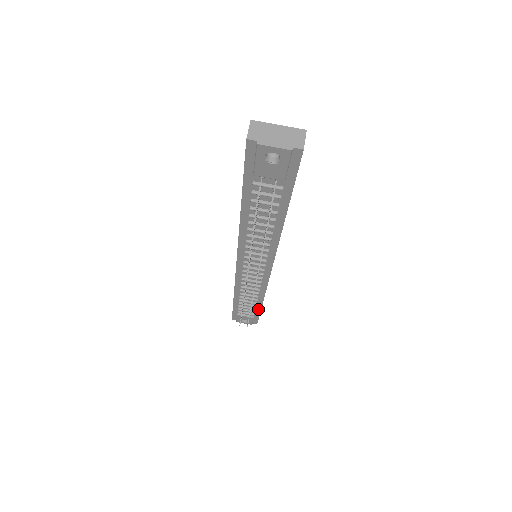
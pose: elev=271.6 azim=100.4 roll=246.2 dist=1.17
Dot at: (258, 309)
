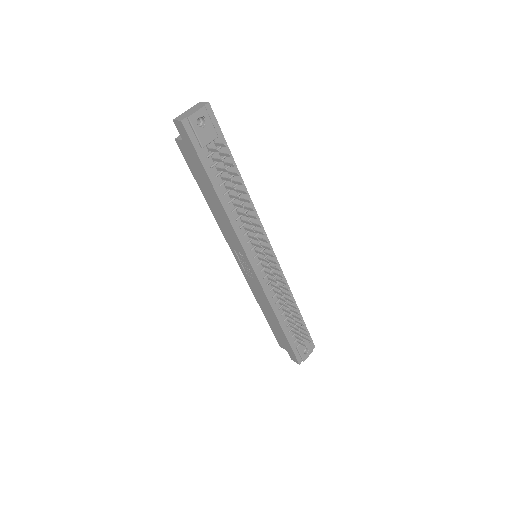
Dot at: occluded
